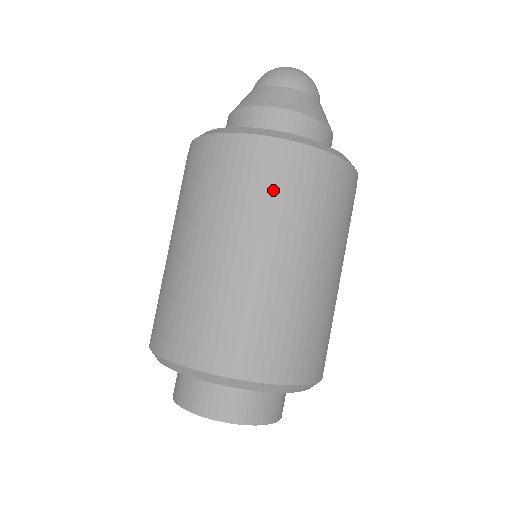
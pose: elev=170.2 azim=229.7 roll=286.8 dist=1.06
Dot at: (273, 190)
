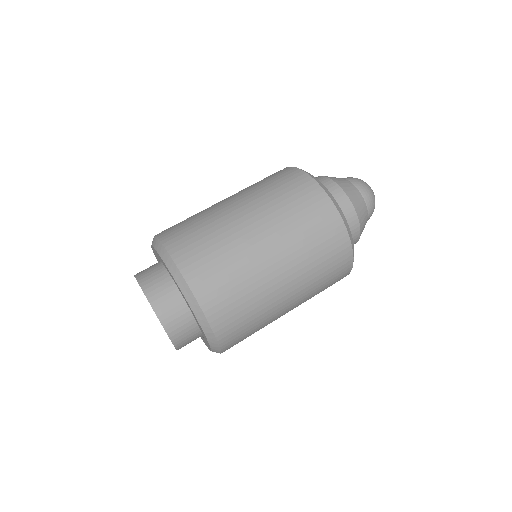
Dot at: (301, 215)
